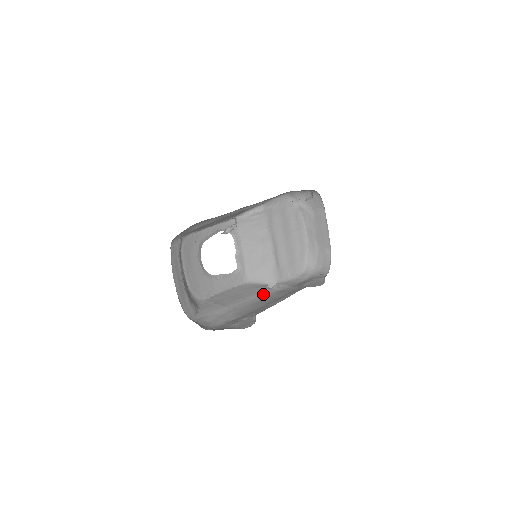
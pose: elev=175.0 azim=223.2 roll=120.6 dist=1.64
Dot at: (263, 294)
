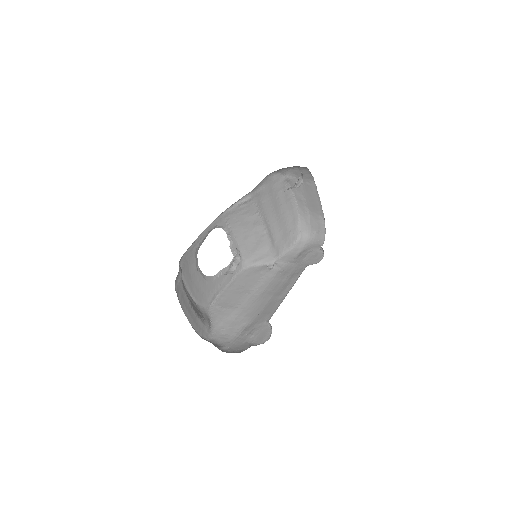
Dot at: (266, 280)
